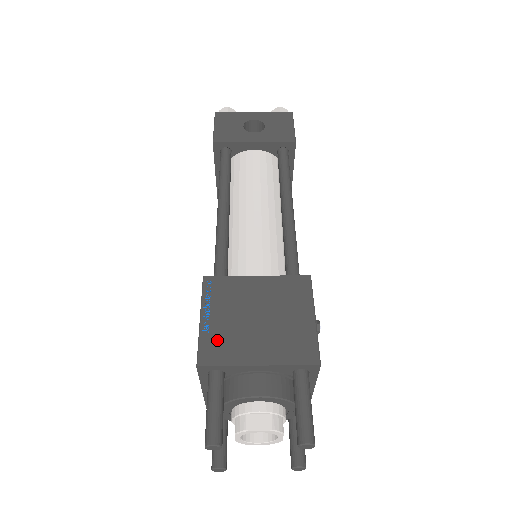
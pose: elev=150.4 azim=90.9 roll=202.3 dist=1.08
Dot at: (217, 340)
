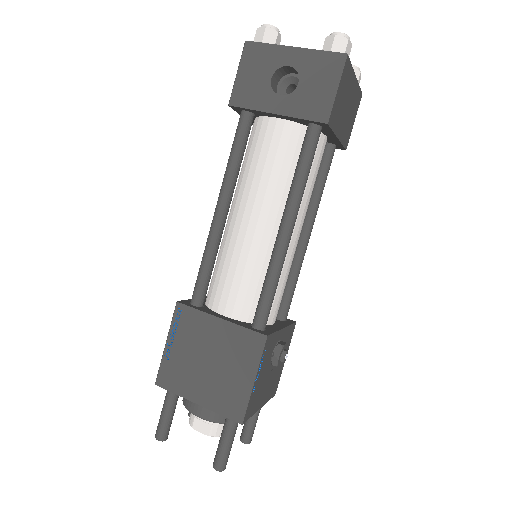
Dot at: (173, 369)
